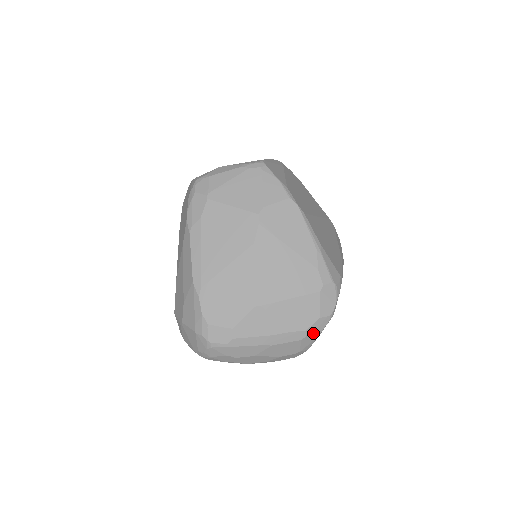
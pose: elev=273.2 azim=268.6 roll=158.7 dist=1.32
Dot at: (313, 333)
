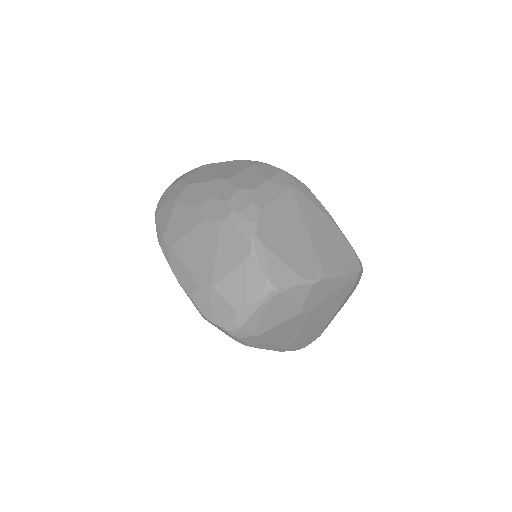
Dot at: occluded
